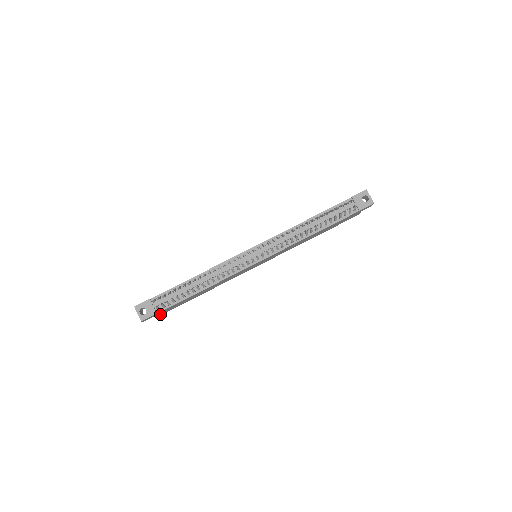
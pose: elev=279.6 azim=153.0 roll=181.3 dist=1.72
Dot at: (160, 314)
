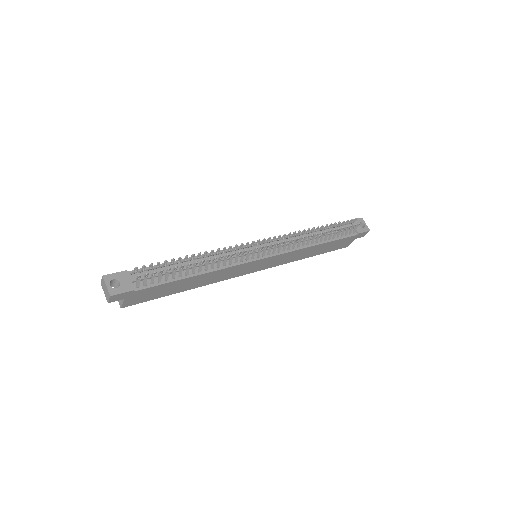
Dot at: (128, 302)
